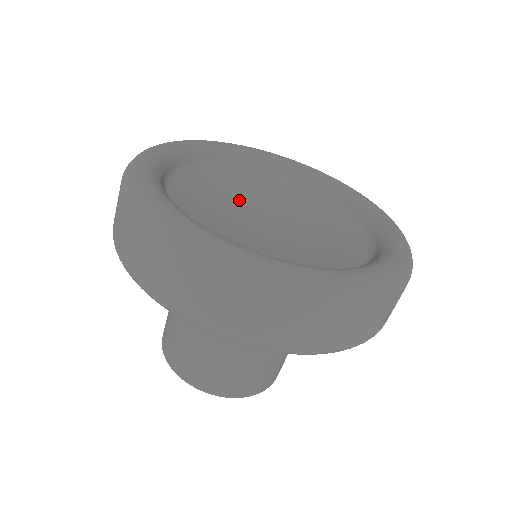
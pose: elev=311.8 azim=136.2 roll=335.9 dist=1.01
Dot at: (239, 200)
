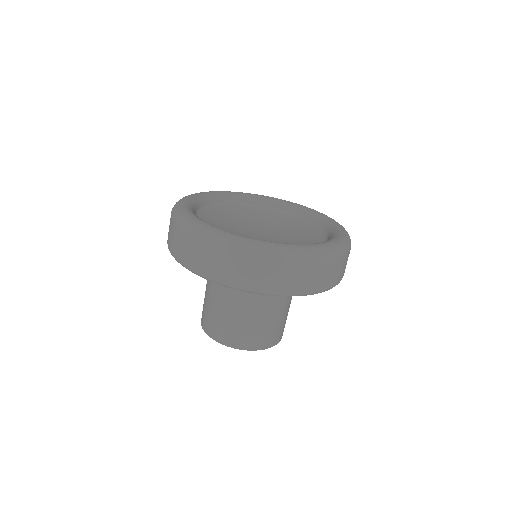
Dot at: (237, 224)
